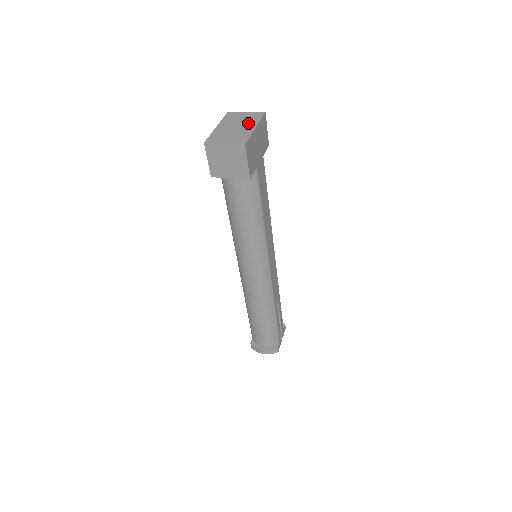
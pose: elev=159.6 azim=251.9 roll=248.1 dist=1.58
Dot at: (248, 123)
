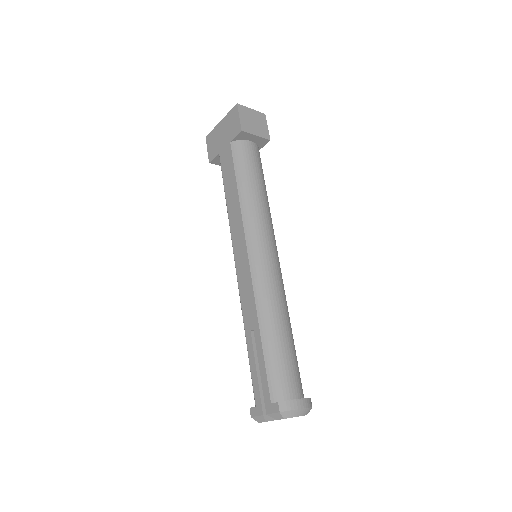
Dot at: occluded
